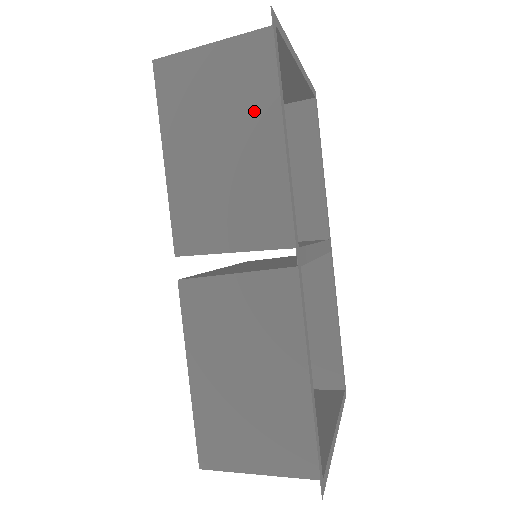
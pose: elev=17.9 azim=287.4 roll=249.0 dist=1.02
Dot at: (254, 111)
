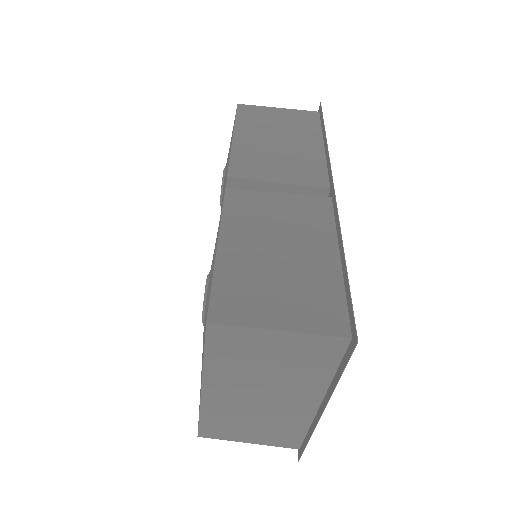
Dot at: (303, 133)
